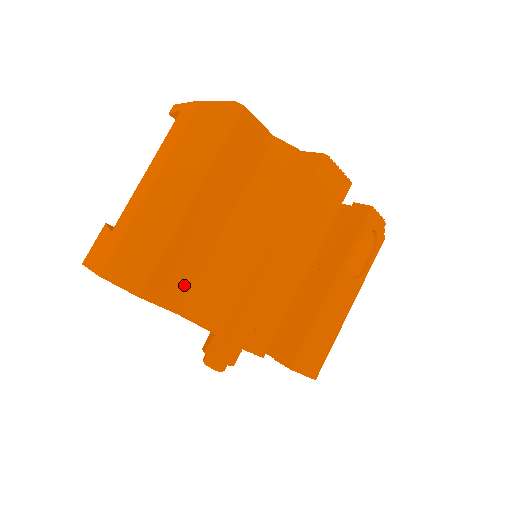
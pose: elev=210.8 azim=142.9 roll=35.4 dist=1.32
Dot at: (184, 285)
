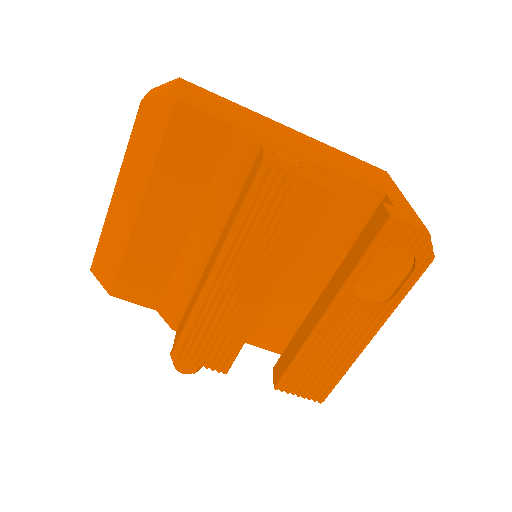
Dot at: (155, 287)
